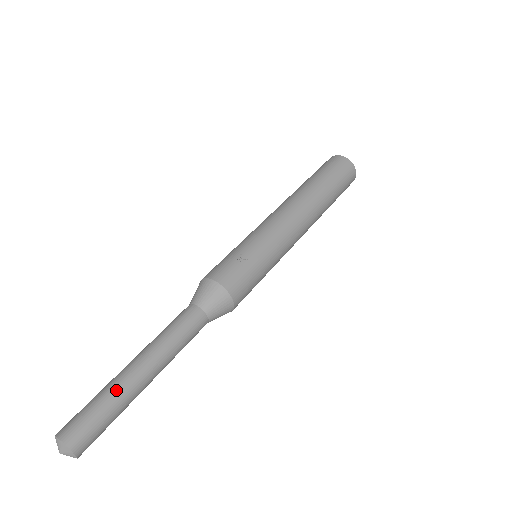
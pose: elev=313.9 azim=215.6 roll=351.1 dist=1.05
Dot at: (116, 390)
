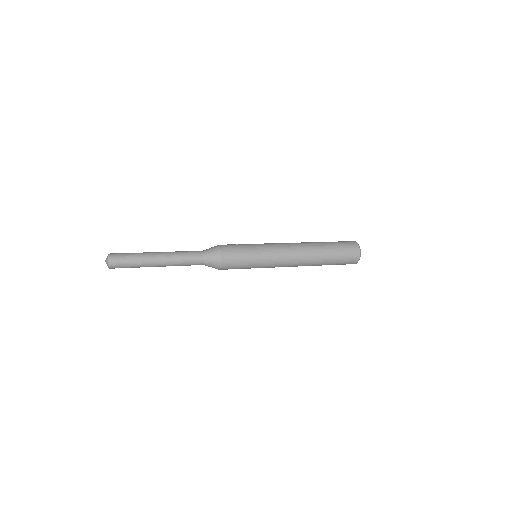
Dot at: occluded
